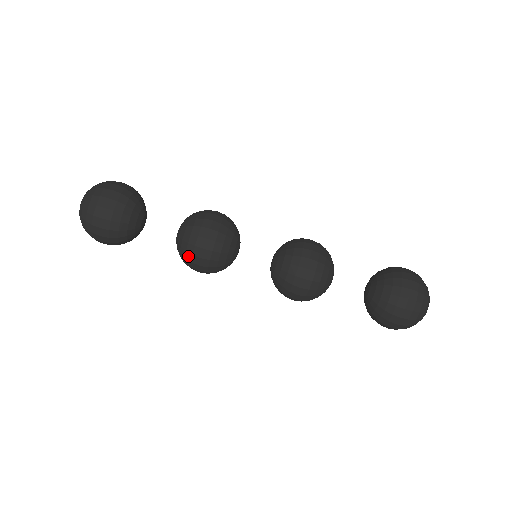
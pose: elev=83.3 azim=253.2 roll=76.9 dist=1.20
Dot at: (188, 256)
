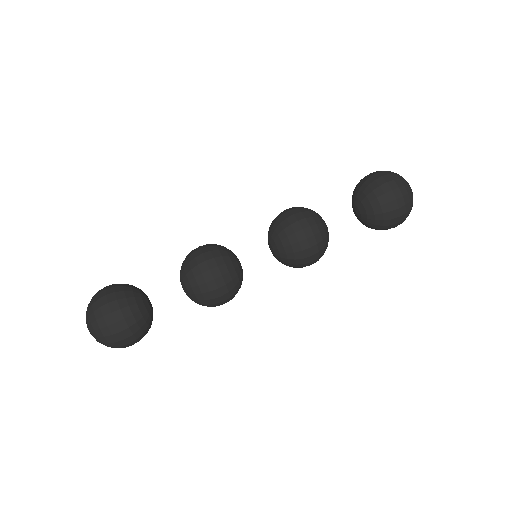
Dot at: (210, 306)
